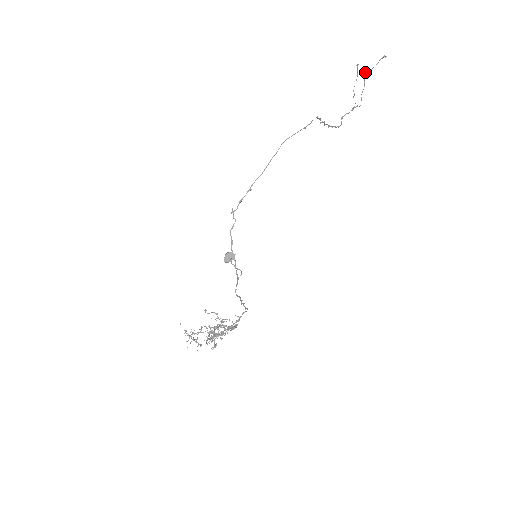
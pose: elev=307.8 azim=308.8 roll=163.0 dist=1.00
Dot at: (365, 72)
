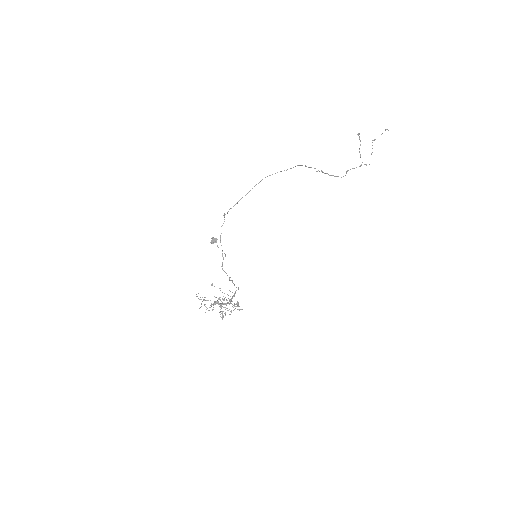
Dot at: (372, 140)
